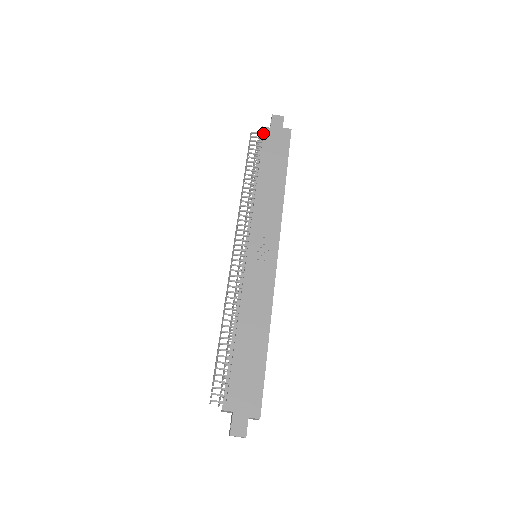
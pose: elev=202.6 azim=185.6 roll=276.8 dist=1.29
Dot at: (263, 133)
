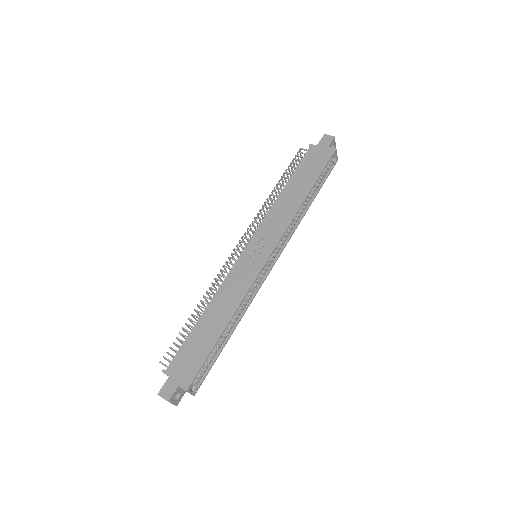
Dot at: (308, 150)
